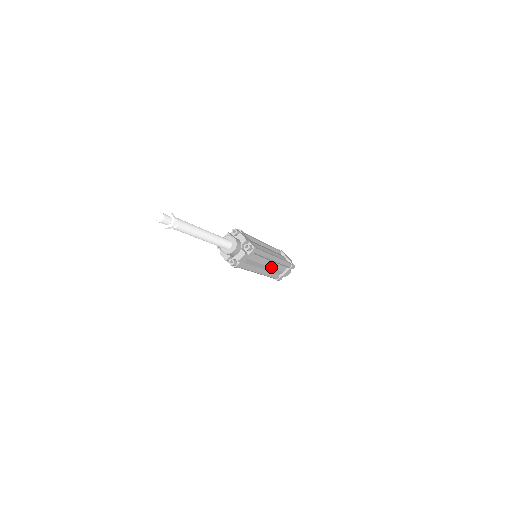
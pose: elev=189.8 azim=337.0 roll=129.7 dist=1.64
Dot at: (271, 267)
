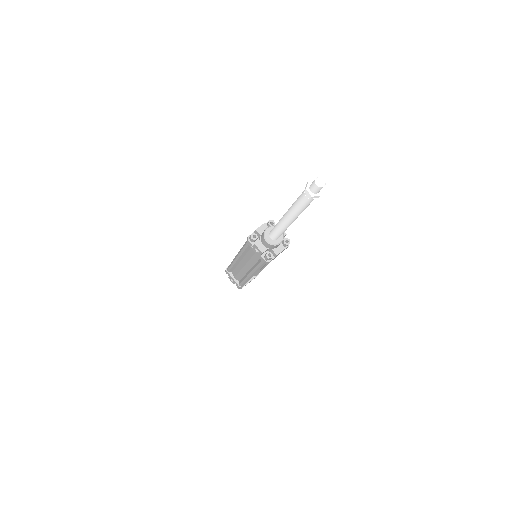
Dot at: occluded
